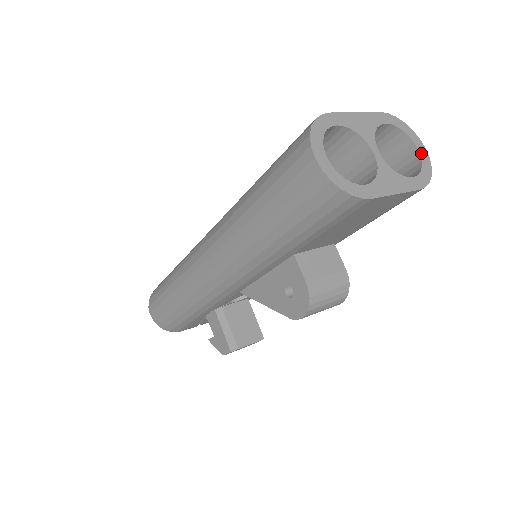
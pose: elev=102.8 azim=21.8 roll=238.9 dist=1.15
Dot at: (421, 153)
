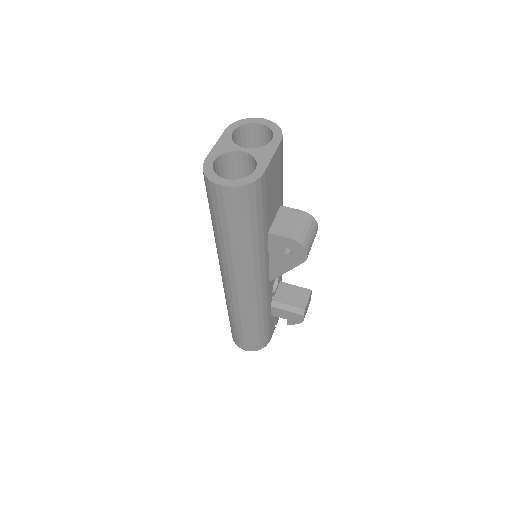
Dot at: (264, 123)
